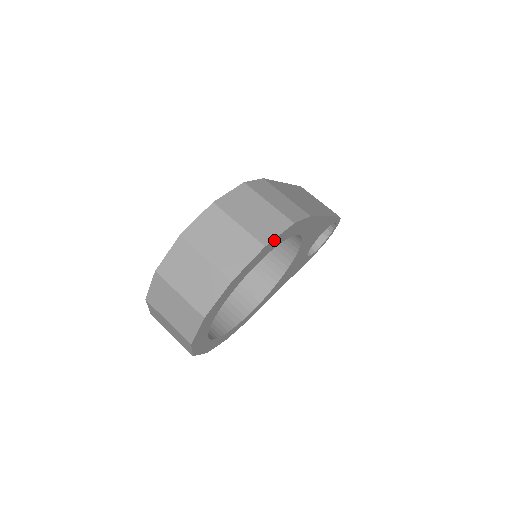
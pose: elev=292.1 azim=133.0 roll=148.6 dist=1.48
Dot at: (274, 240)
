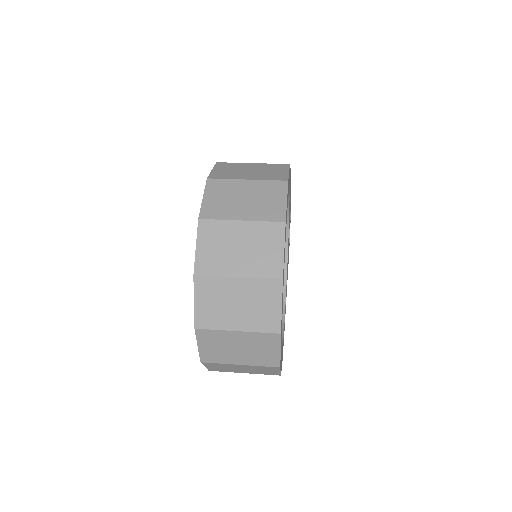
Dot at: occluded
